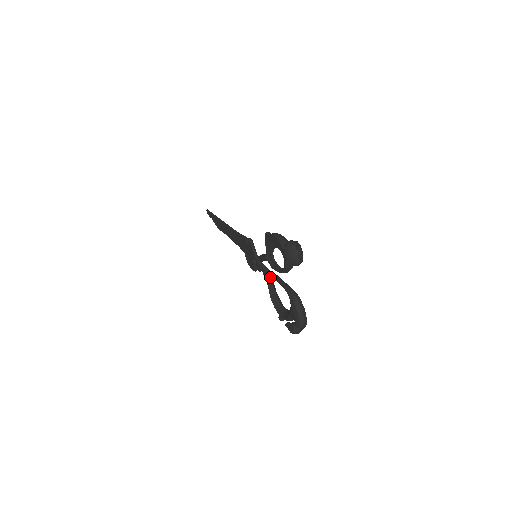
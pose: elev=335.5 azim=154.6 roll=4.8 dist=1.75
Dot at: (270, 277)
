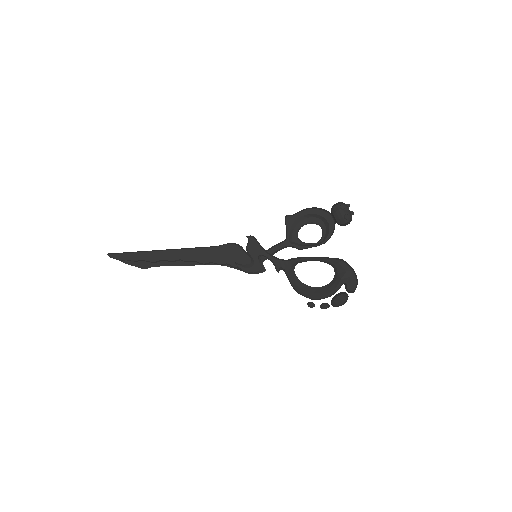
Dot at: (294, 263)
